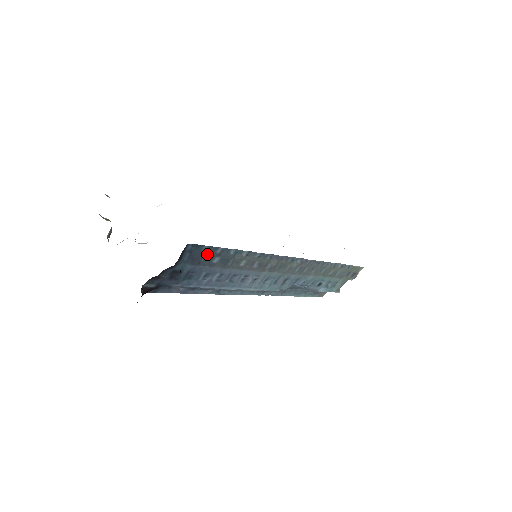
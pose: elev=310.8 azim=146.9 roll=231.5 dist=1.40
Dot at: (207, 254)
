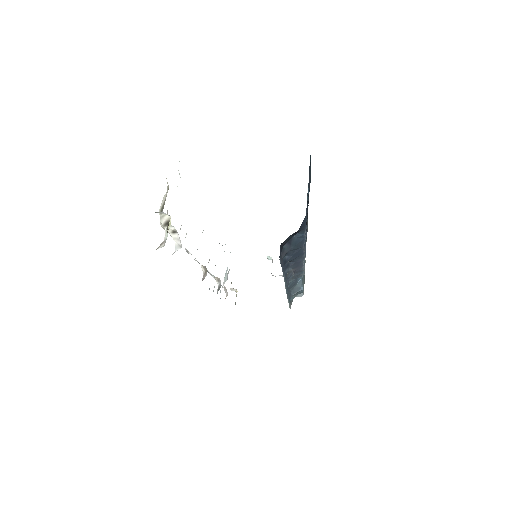
Dot at: occluded
